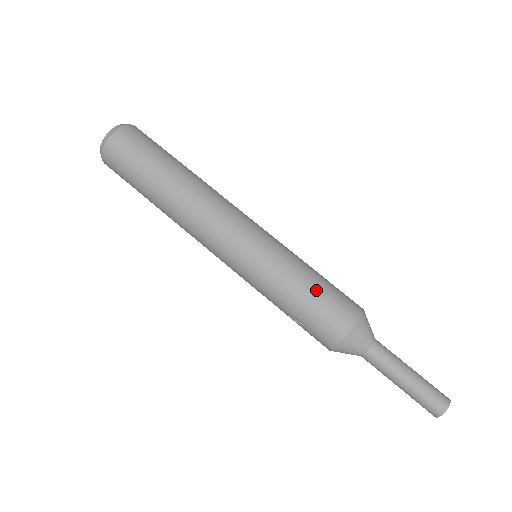
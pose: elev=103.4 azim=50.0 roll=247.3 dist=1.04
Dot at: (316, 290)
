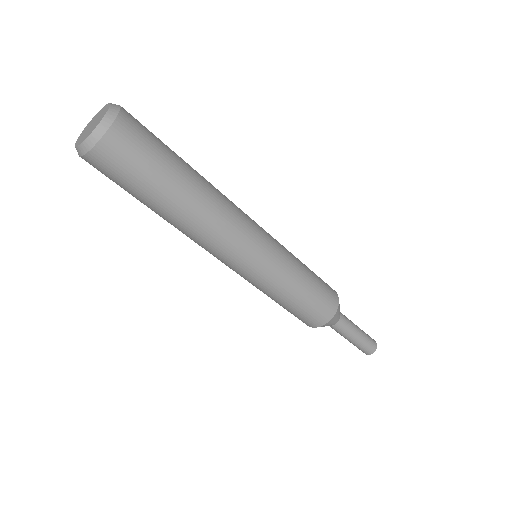
Dot at: (284, 308)
